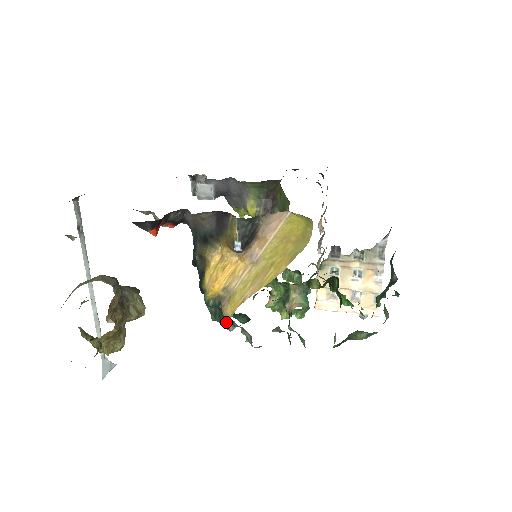
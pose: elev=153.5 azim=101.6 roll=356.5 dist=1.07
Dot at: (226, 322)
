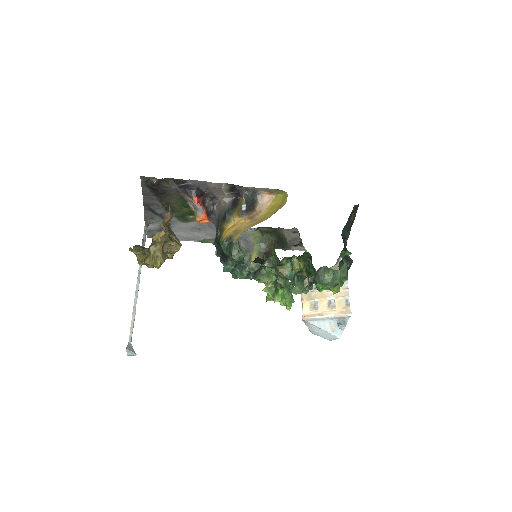
Dot at: (234, 250)
